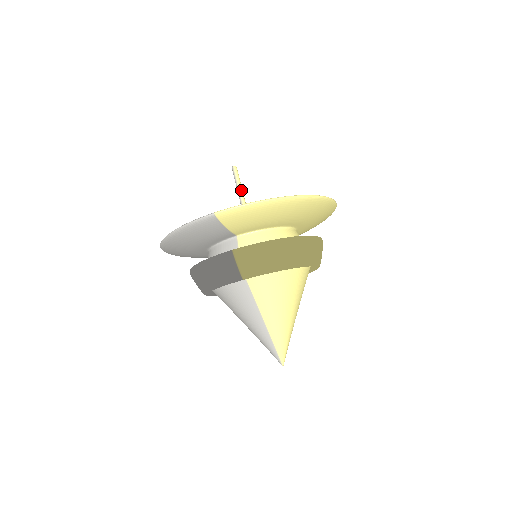
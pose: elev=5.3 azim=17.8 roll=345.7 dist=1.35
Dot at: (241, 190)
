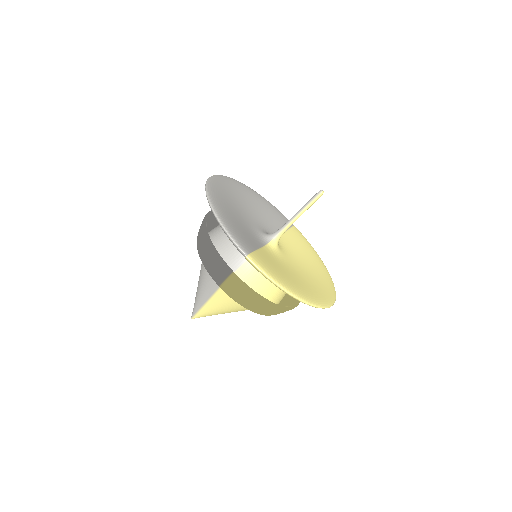
Dot at: occluded
